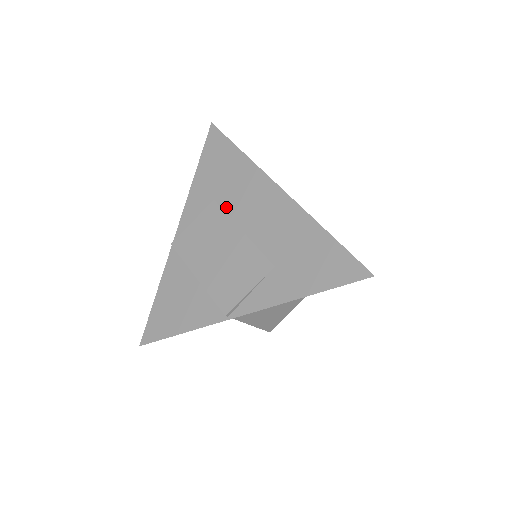
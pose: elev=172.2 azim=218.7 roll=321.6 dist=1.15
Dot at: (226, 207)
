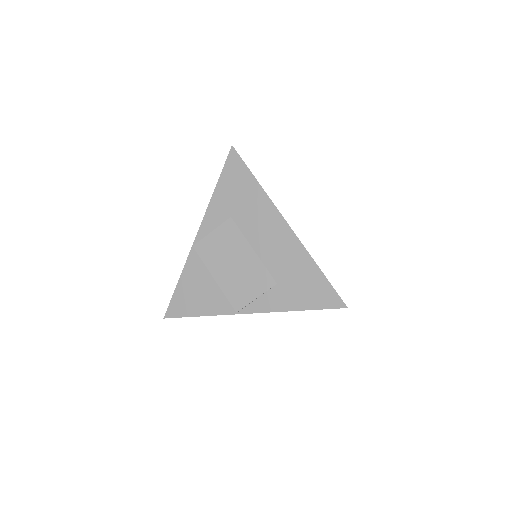
Dot at: (241, 226)
